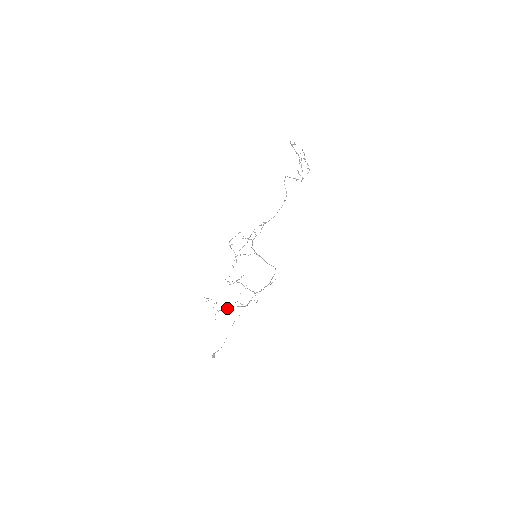
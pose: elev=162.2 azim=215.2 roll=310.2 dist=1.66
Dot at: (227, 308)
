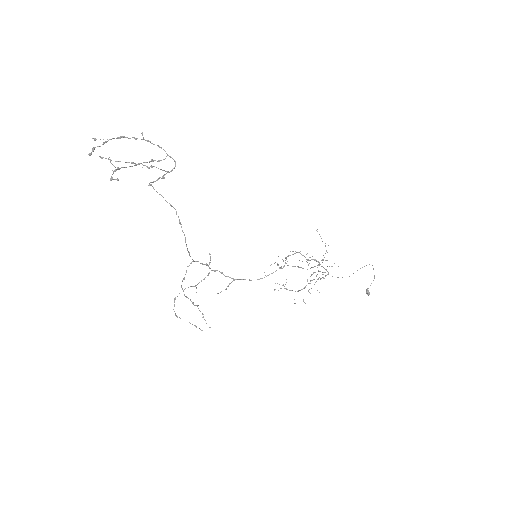
Dot at: (309, 283)
